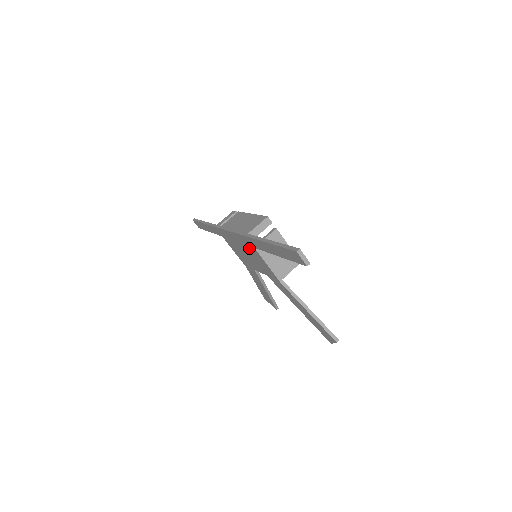
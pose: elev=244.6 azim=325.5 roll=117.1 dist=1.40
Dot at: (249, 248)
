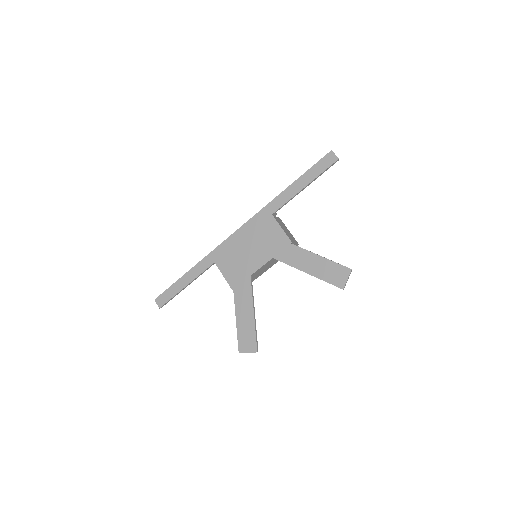
Dot at: (262, 226)
